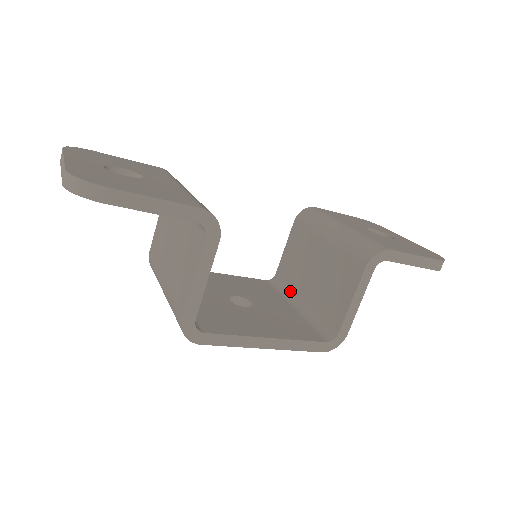
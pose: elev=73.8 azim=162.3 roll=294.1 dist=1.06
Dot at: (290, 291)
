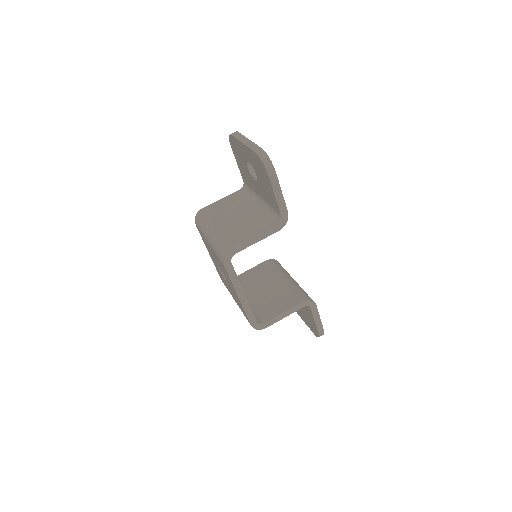
Dot at: occluded
